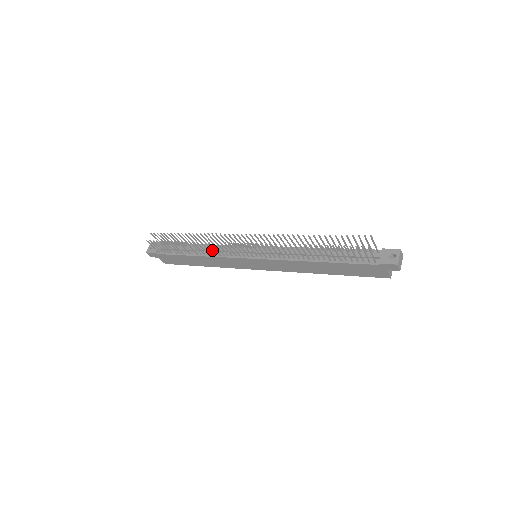
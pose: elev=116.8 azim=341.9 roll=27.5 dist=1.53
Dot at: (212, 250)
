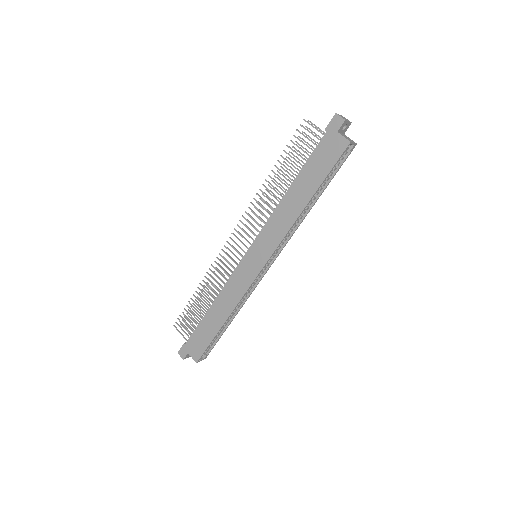
Dot at: (219, 279)
